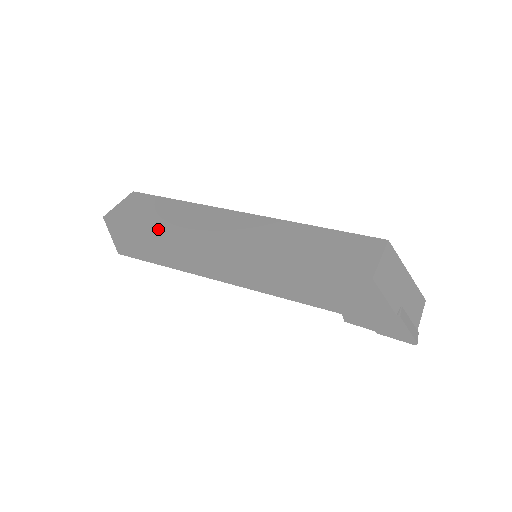
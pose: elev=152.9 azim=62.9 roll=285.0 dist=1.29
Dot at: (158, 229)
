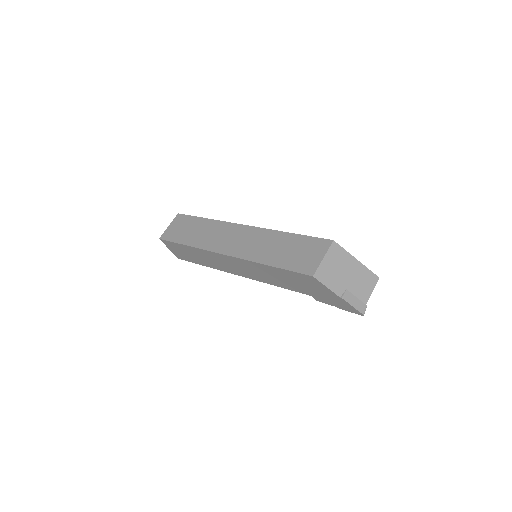
Dot at: (189, 246)
